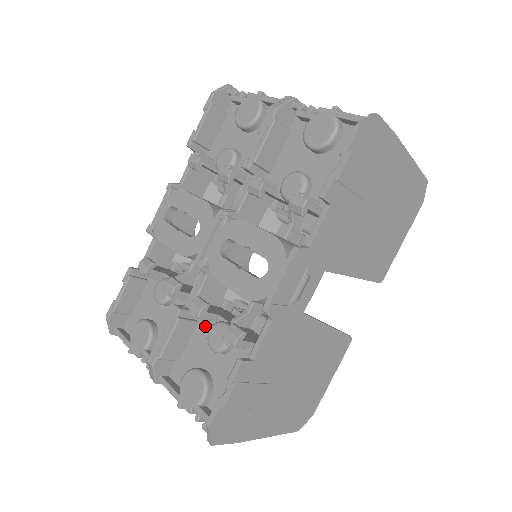
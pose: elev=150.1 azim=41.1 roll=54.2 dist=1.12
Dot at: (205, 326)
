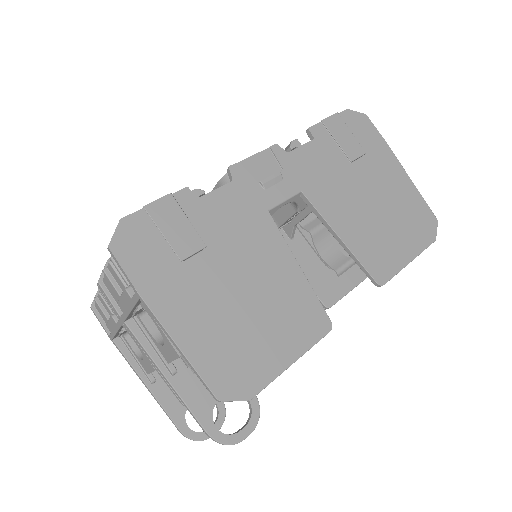
Dot at: occluded
